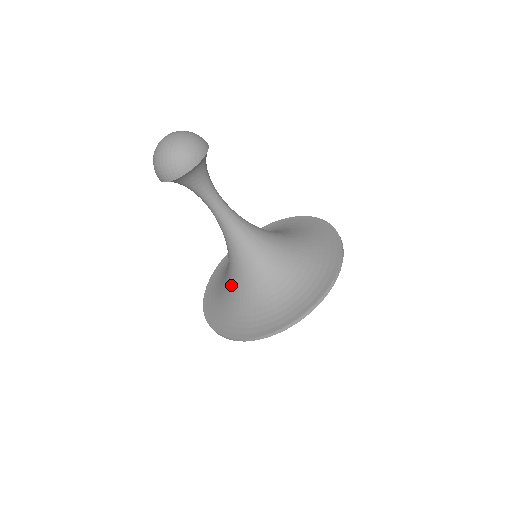
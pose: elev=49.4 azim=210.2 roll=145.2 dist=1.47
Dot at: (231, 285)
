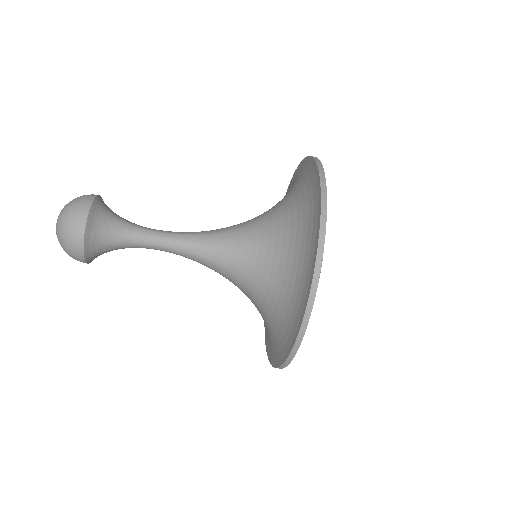
Dot at: (256, 306)
